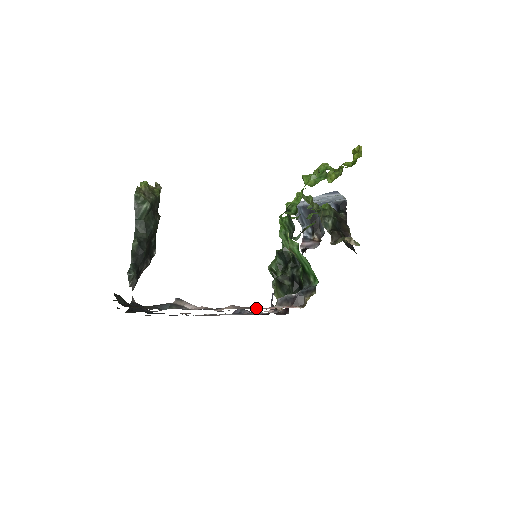
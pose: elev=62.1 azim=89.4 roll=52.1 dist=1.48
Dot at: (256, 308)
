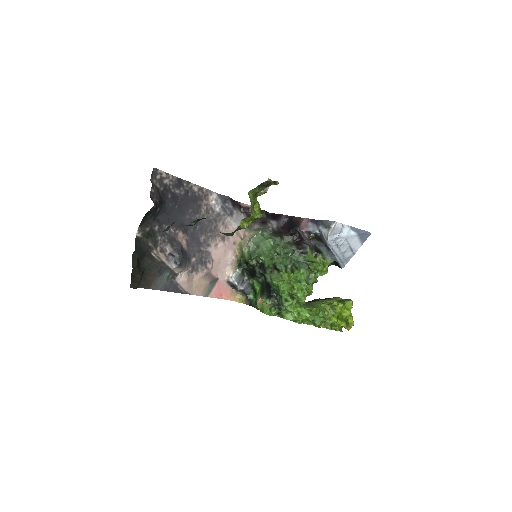
Dot at: (215, 280)
